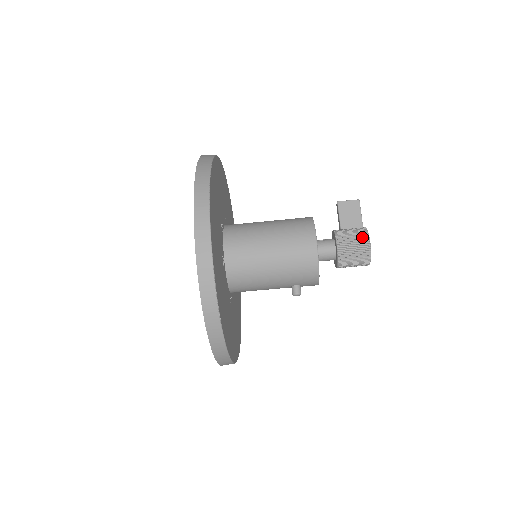
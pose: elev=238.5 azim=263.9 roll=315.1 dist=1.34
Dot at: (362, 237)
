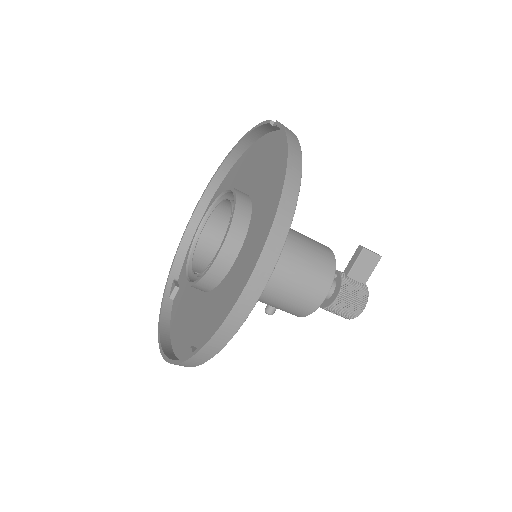
Dot at: (361, 302)
